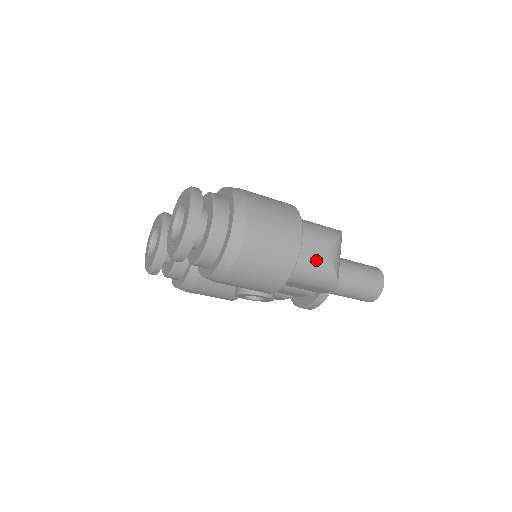
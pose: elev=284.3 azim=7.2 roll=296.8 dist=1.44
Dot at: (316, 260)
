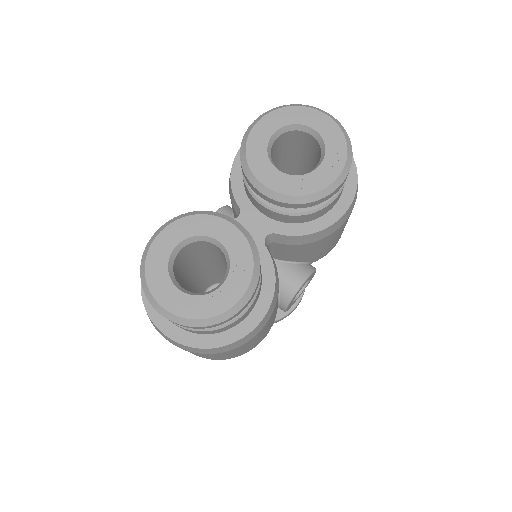
Dot at: occluded
